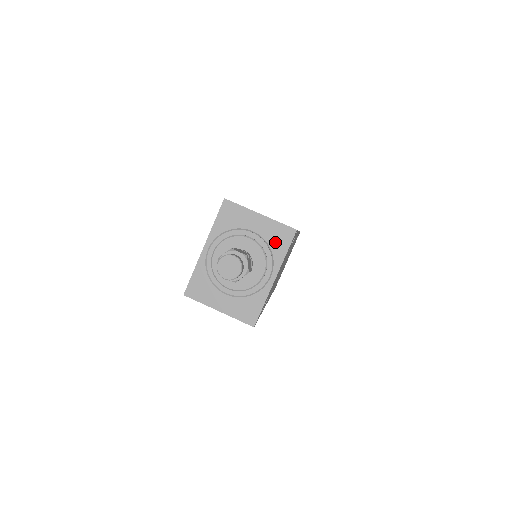
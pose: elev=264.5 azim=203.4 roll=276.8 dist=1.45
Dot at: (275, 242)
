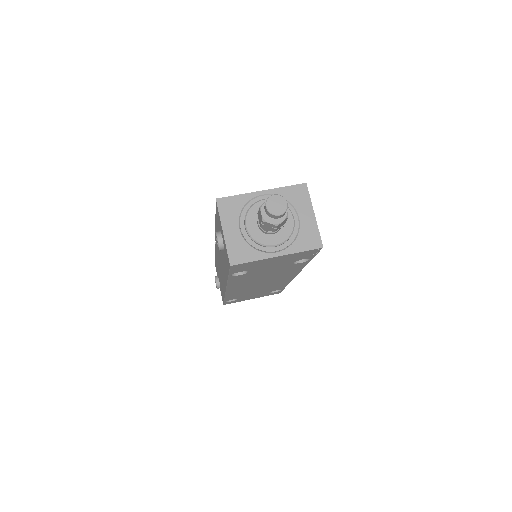
Dot at: (303, 238)
